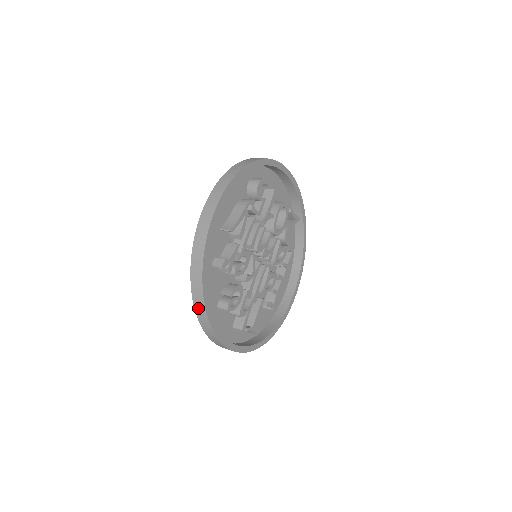
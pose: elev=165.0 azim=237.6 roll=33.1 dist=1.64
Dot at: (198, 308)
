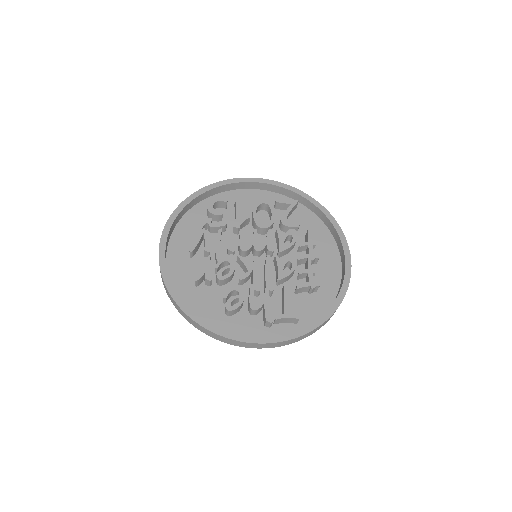
Dot at: (192, 323)
